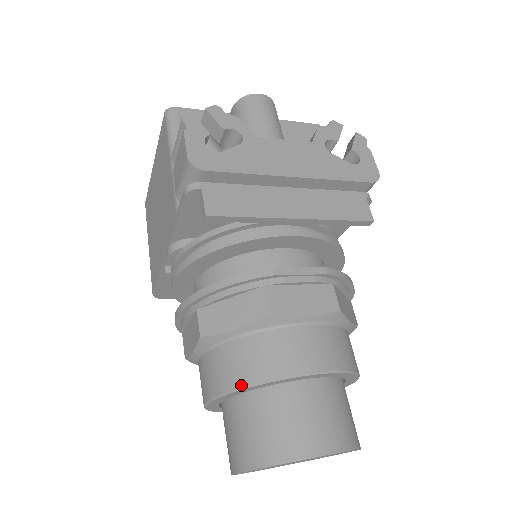
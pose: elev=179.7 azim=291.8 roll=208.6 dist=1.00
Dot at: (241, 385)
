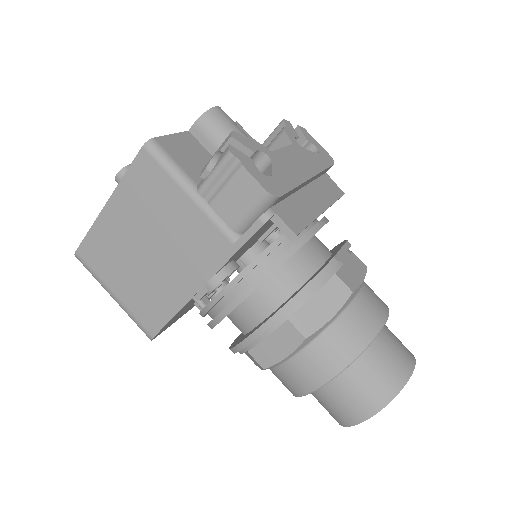
Dot at: (357, 354)
